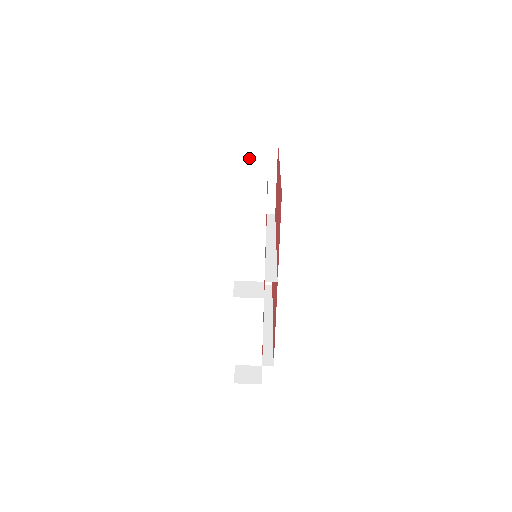
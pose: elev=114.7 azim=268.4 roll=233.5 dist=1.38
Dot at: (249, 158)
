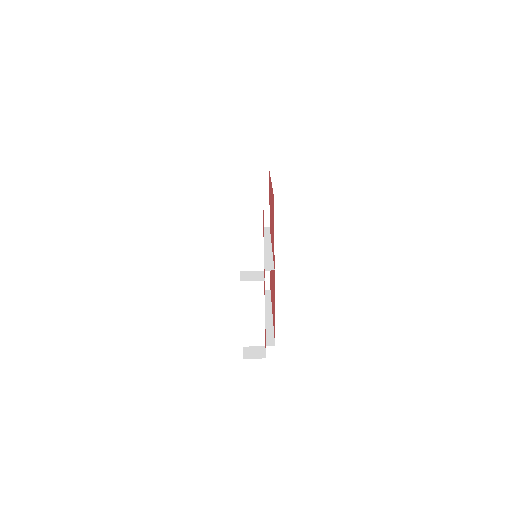
Dot at: occluded
